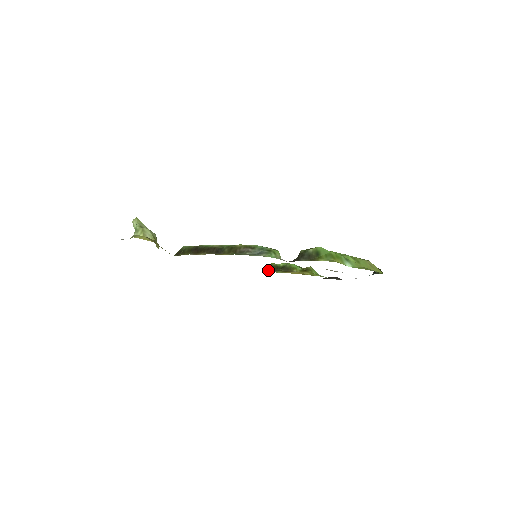
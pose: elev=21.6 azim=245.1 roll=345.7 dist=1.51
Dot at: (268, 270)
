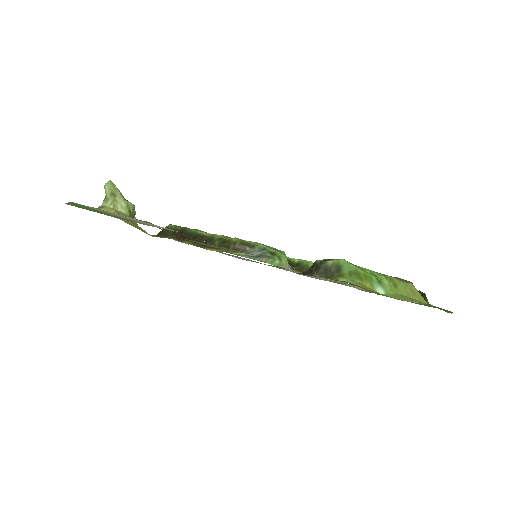
Dot at: occluded
